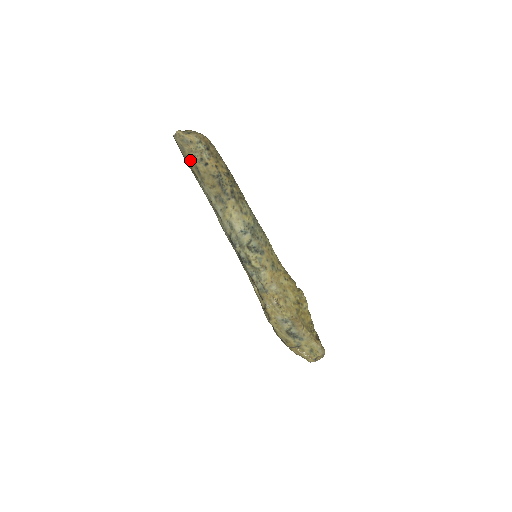
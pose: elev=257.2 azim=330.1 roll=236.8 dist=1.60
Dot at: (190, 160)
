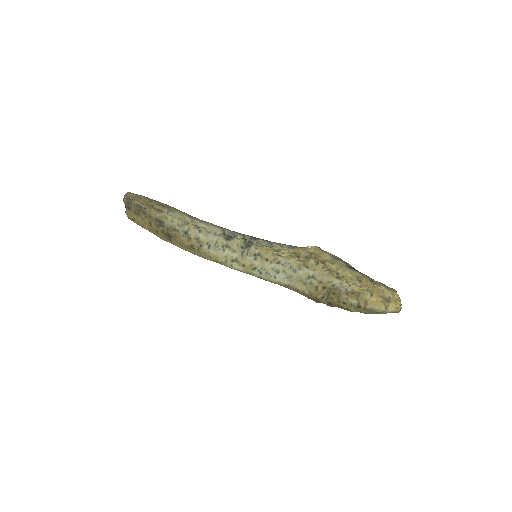
Dot at: (150, 202)
